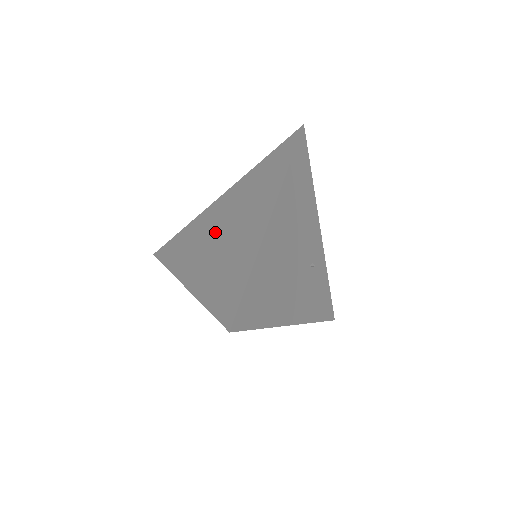
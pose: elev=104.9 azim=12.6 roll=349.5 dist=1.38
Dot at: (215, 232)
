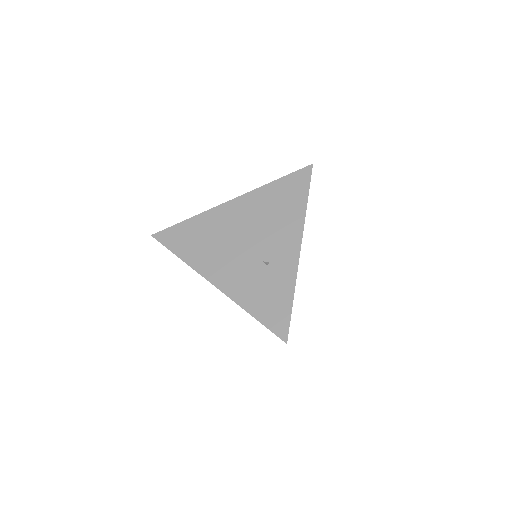
Dot at: occluded
